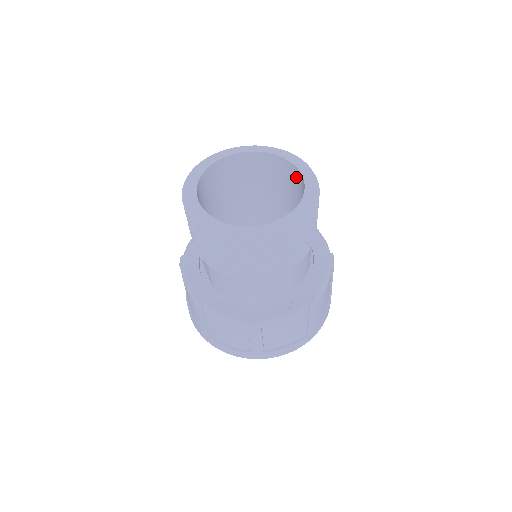
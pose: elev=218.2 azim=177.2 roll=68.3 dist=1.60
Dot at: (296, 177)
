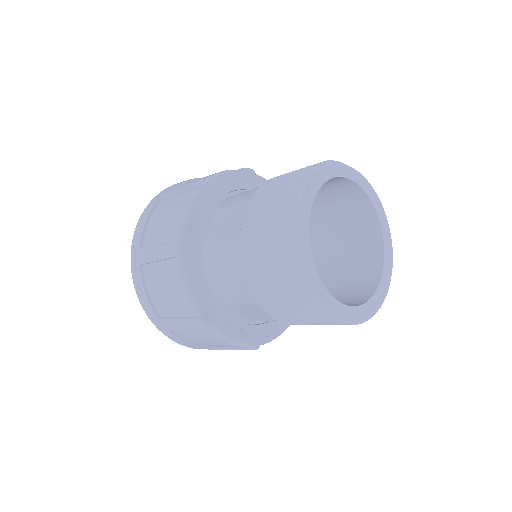
Dot at: (344, 187)
